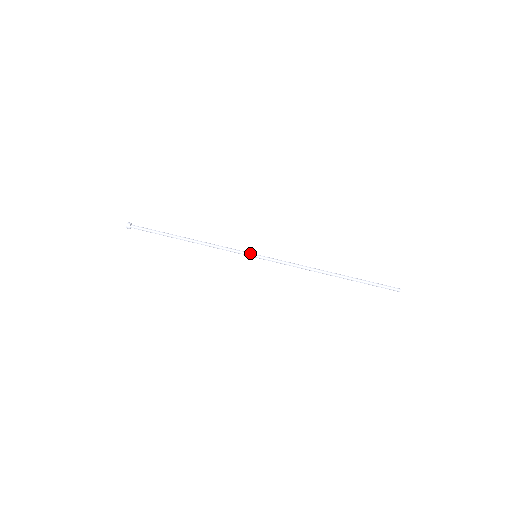
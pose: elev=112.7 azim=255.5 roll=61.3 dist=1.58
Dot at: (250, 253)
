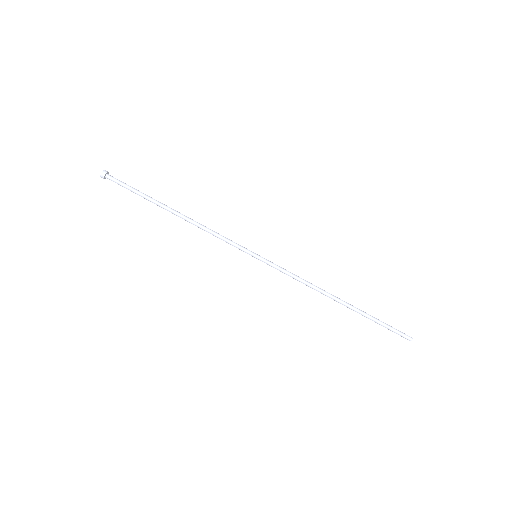
Dot at: occluded
